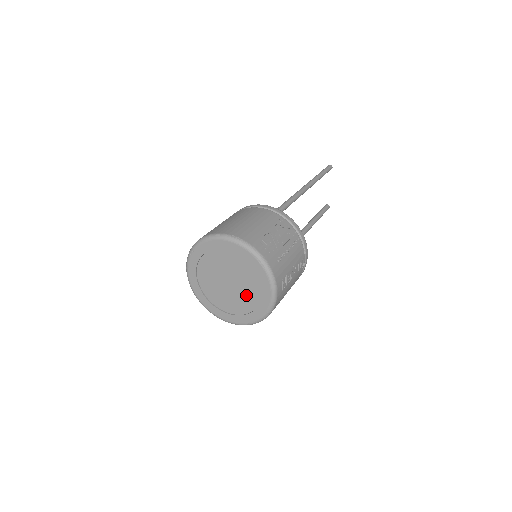
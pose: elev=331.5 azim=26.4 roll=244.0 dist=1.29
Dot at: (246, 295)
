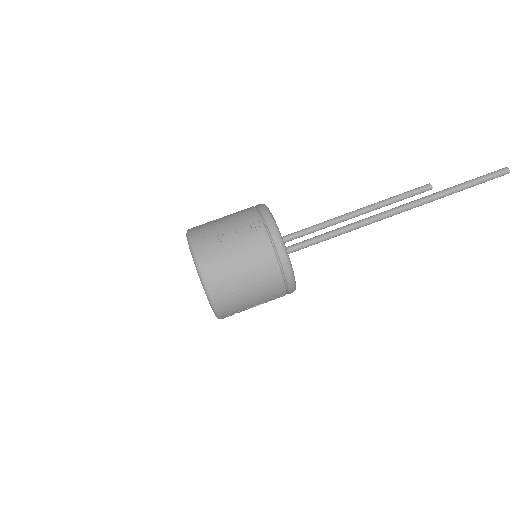
Dot at: occluded
